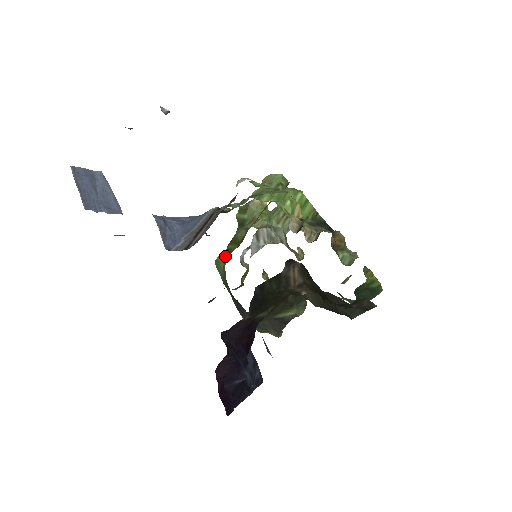
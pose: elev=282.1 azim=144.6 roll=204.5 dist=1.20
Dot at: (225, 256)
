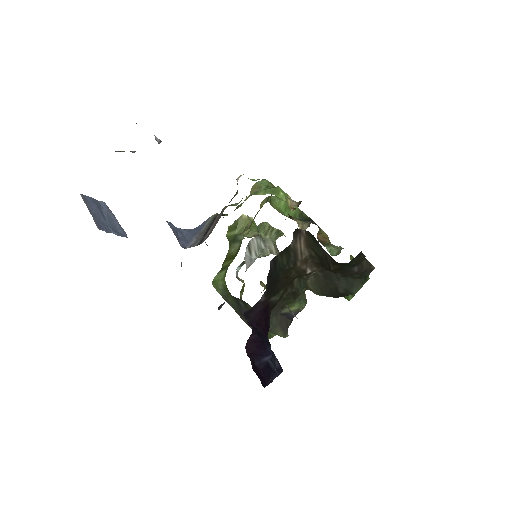
Dot at: (222, 273)
